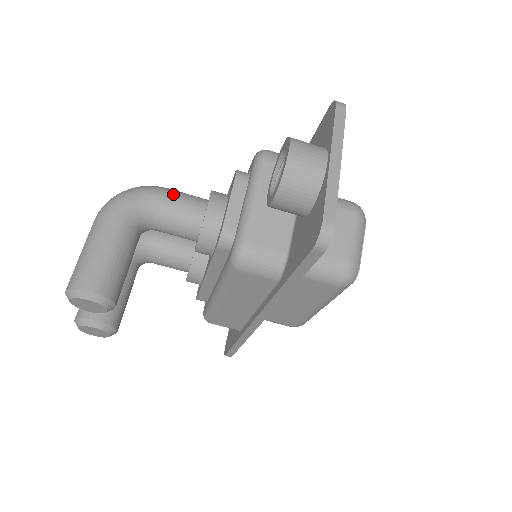
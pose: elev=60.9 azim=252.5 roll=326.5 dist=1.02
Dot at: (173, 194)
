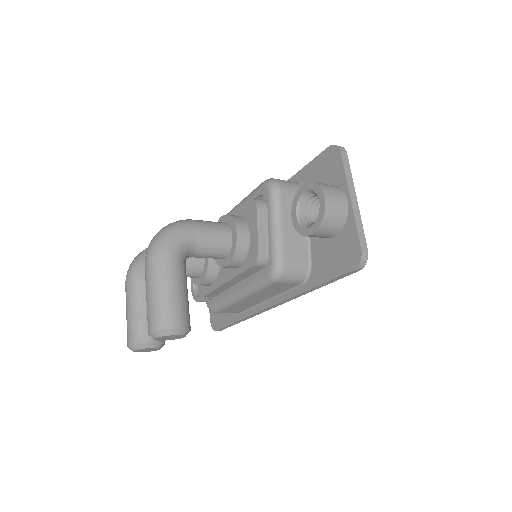
Dot at: (204, 226)
